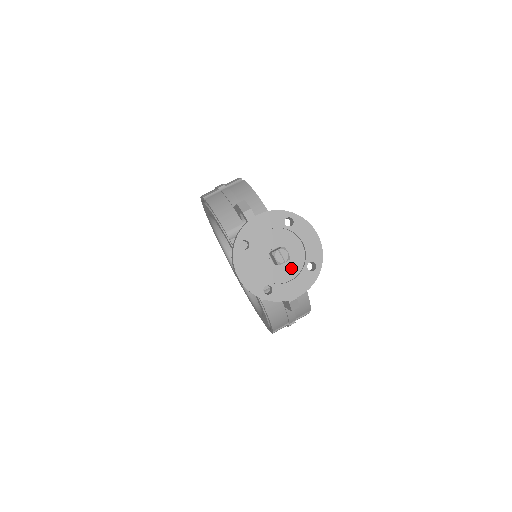
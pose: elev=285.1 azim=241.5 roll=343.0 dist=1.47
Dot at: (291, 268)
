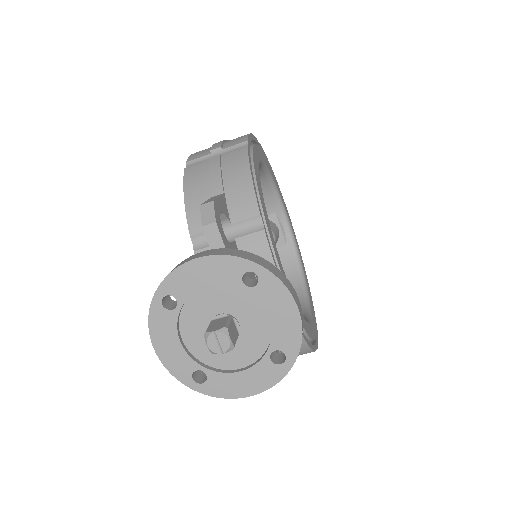
Dot at: (244, 350)
